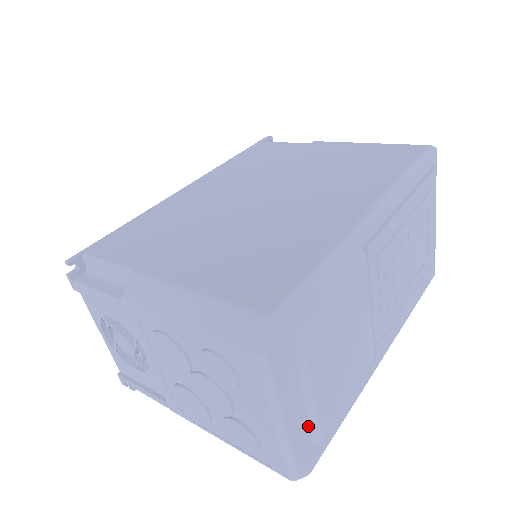
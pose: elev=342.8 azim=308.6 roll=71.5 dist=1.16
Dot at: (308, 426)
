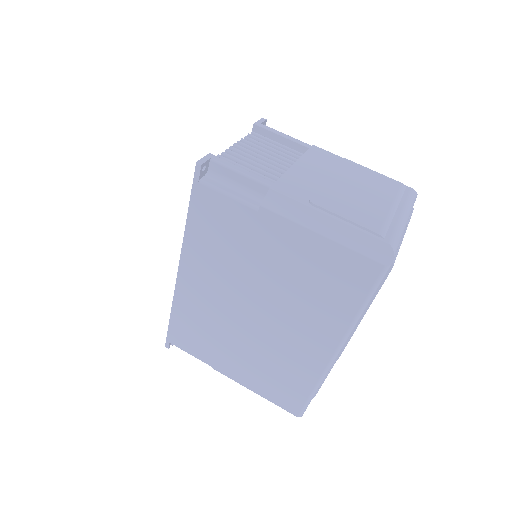
Dot at: occluded
